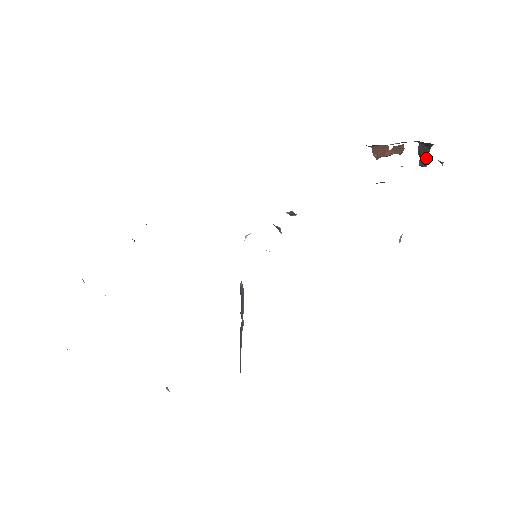
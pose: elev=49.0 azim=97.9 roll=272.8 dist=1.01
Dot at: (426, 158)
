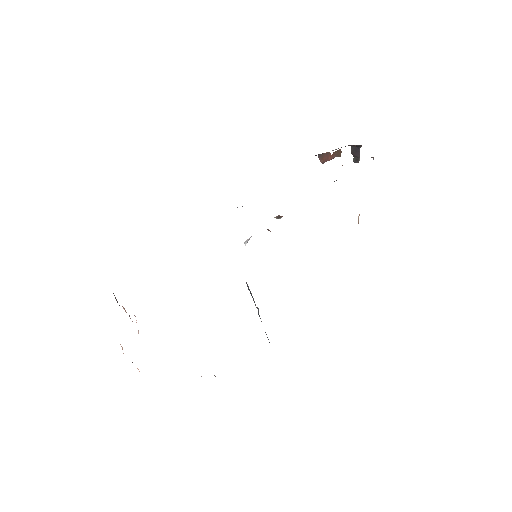
Dot at: (358, 156)
